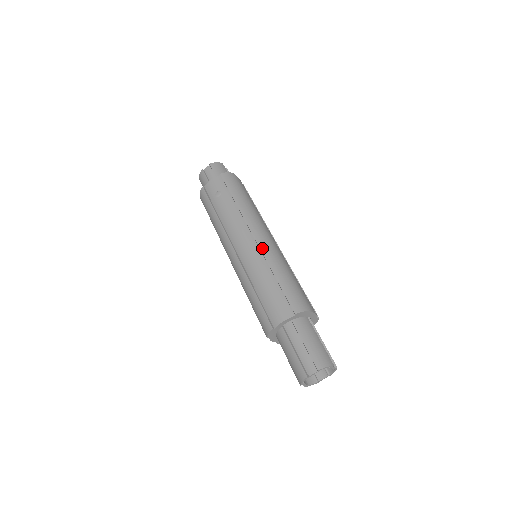
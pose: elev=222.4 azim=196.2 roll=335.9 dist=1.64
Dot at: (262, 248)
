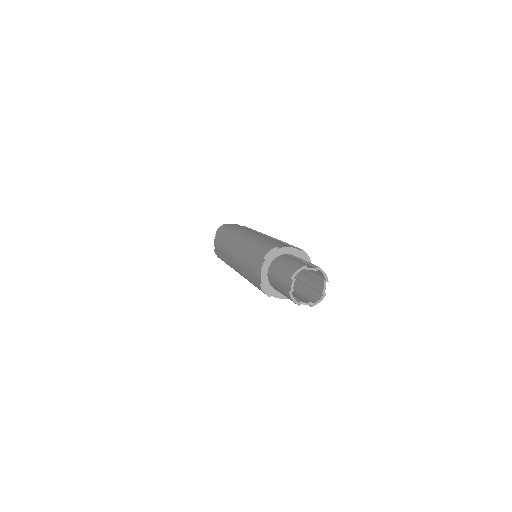
Dot at: (241, 243)
